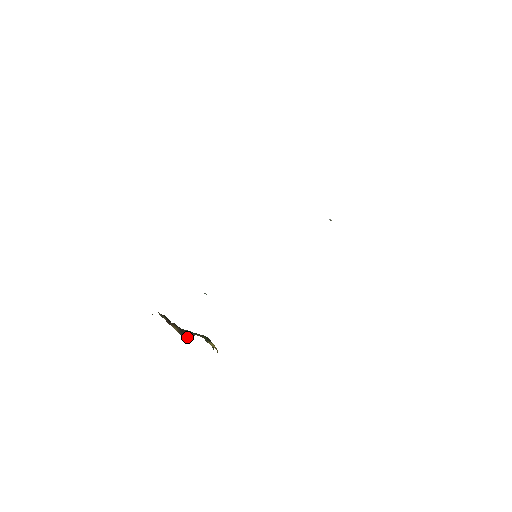
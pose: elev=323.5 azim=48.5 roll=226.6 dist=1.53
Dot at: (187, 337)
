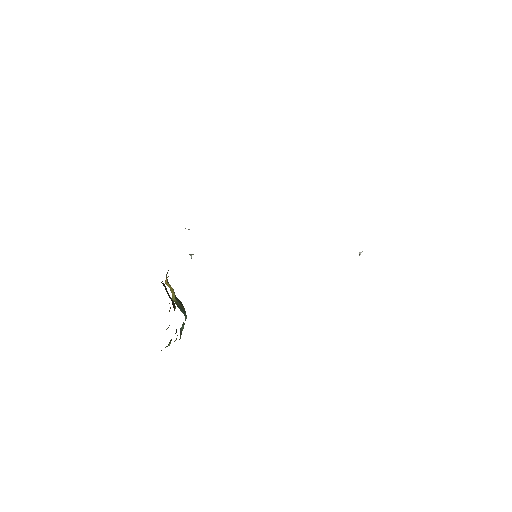
Dot at: occluded
